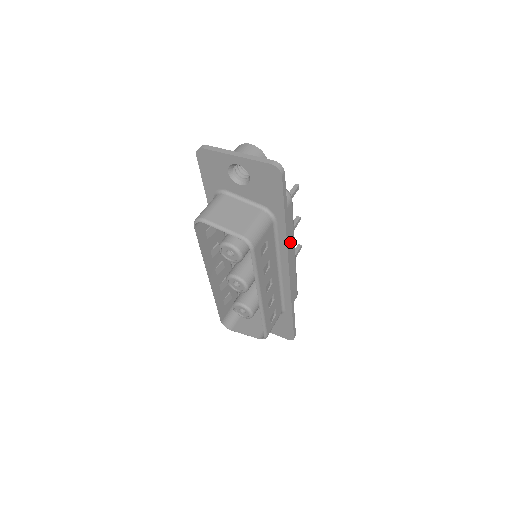
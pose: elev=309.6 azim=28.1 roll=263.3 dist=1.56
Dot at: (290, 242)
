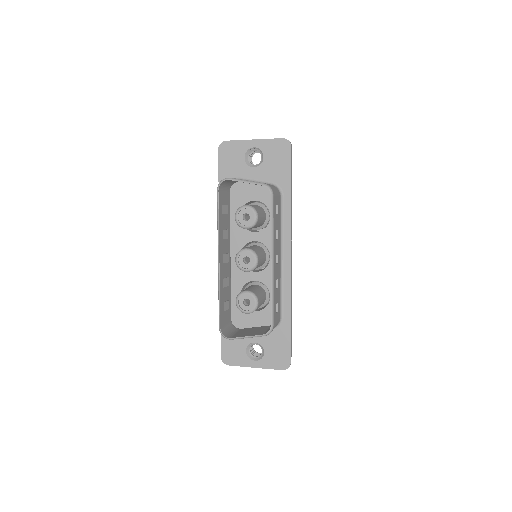
Dot at: occluded
